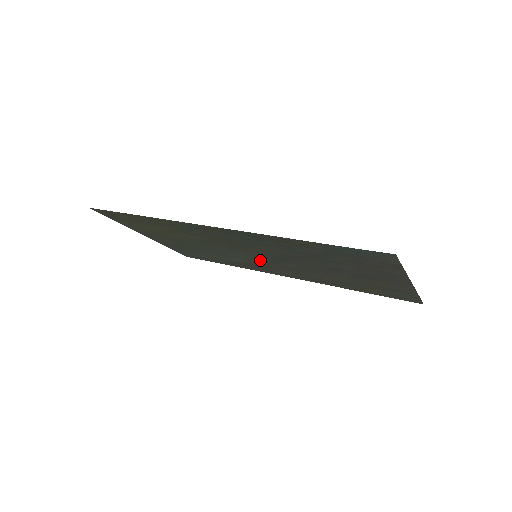
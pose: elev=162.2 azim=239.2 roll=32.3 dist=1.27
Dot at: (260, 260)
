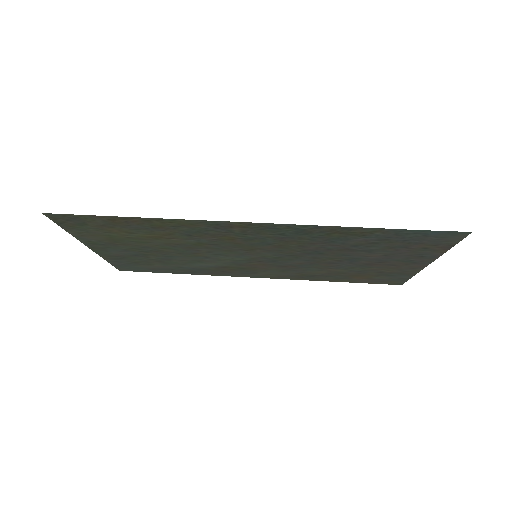
Dot at: (252, 261)
